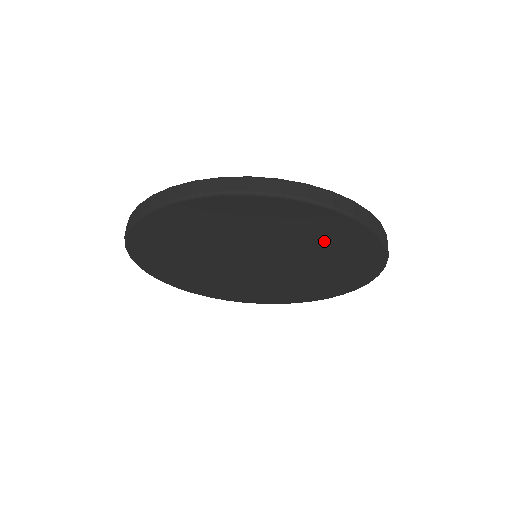
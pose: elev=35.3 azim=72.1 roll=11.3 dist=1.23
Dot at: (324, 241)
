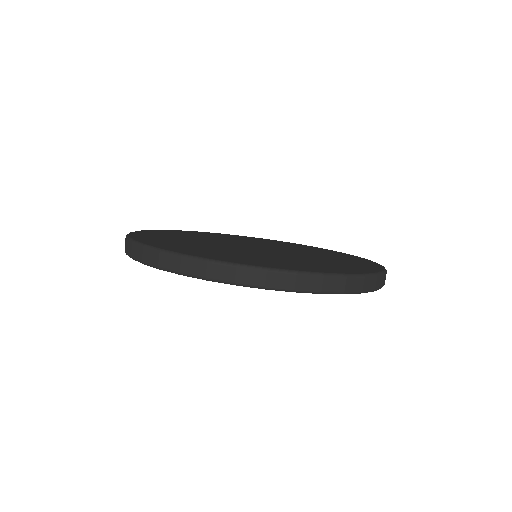
Dot at: occluded
